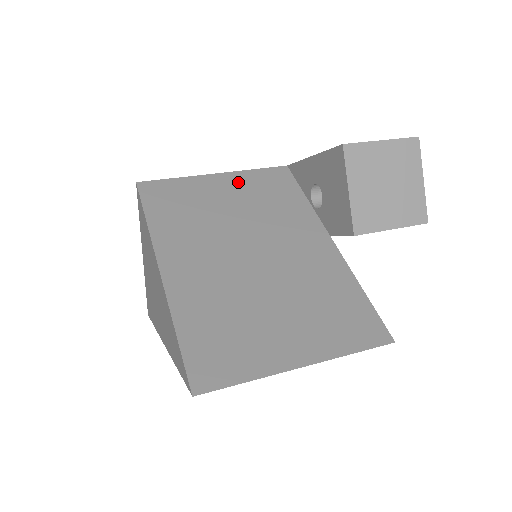
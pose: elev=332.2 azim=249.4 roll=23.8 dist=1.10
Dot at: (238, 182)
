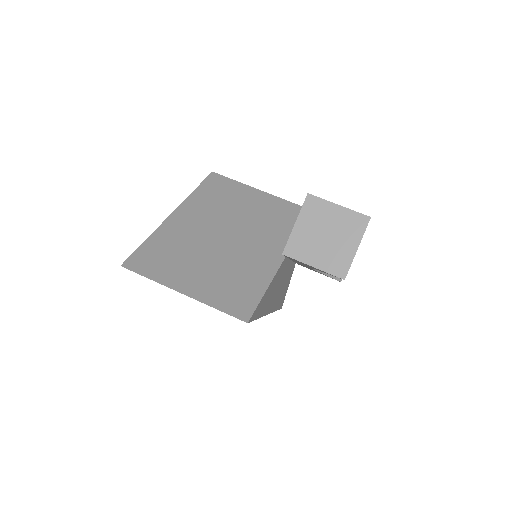
Dot at: (268, 201)
